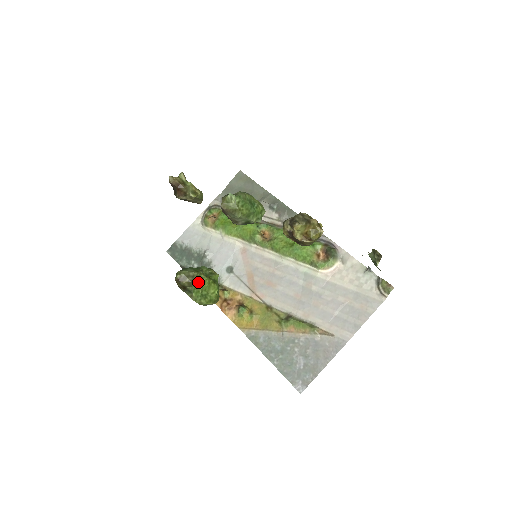
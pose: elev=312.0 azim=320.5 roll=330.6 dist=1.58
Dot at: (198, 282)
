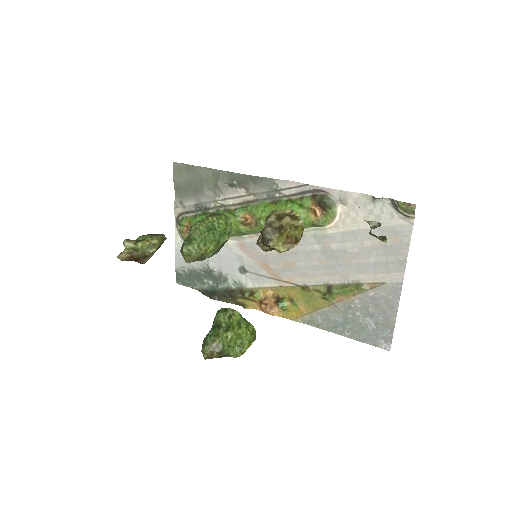
Dot at: (226, 345)
